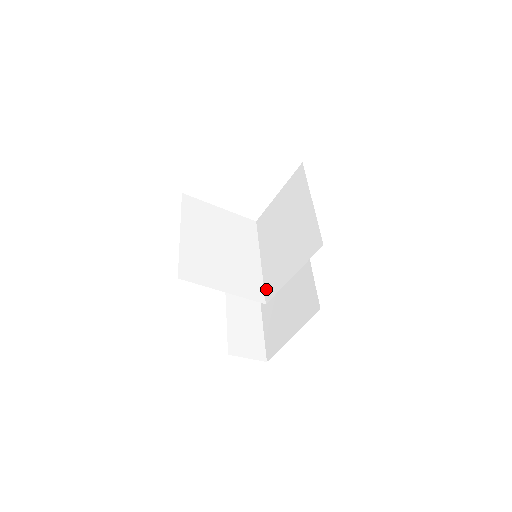
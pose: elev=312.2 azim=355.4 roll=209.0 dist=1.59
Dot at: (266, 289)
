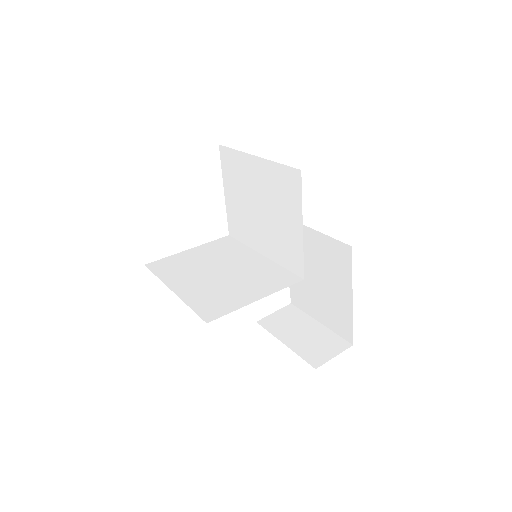
Dot at: (291, 269)
